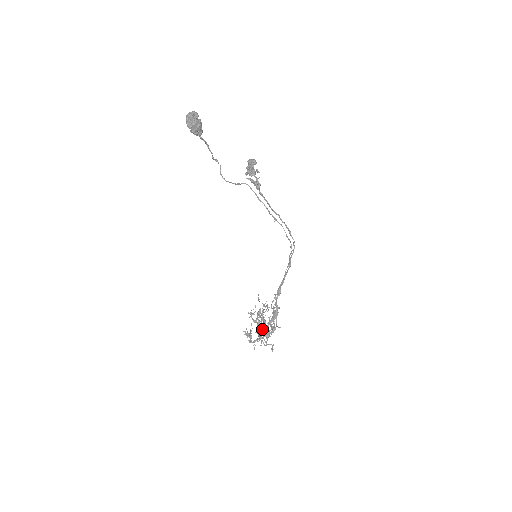
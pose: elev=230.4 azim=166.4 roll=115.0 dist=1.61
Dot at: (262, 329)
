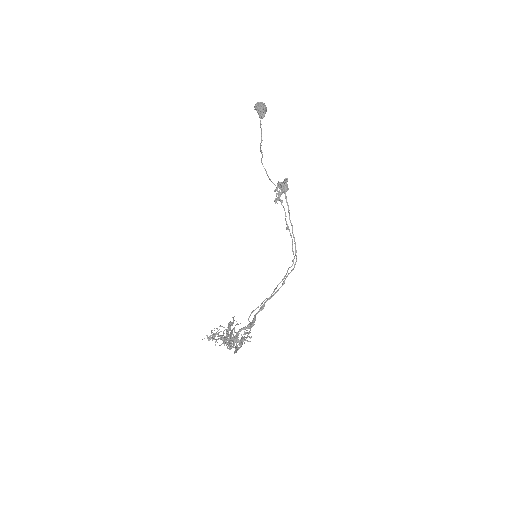
Dot at: (229, 336)
